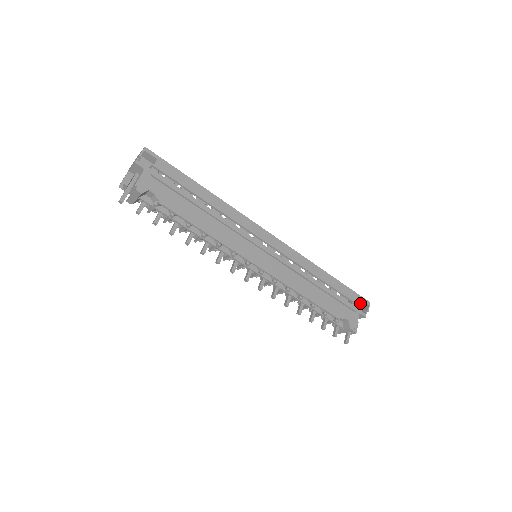
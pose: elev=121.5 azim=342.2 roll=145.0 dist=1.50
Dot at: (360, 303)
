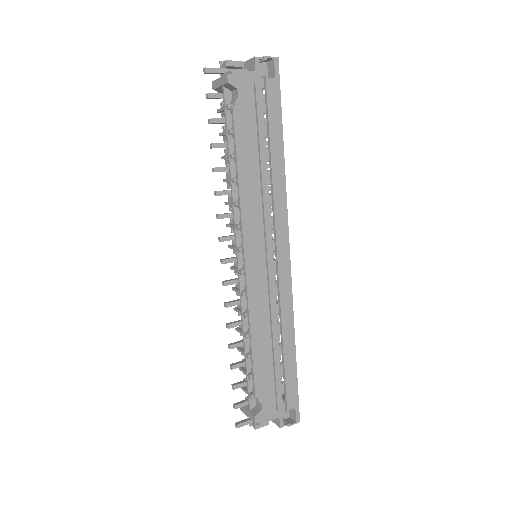
Dot at: (291, 411)
